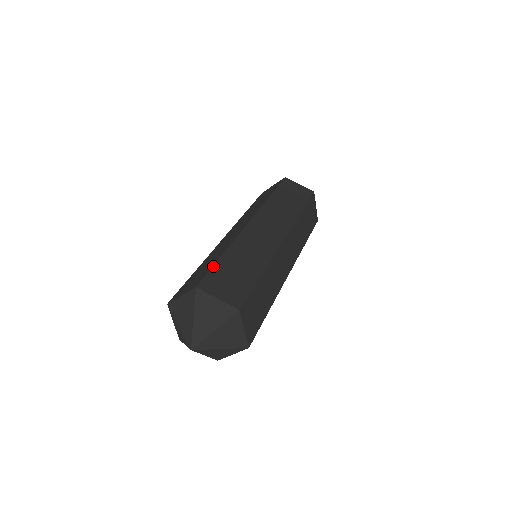
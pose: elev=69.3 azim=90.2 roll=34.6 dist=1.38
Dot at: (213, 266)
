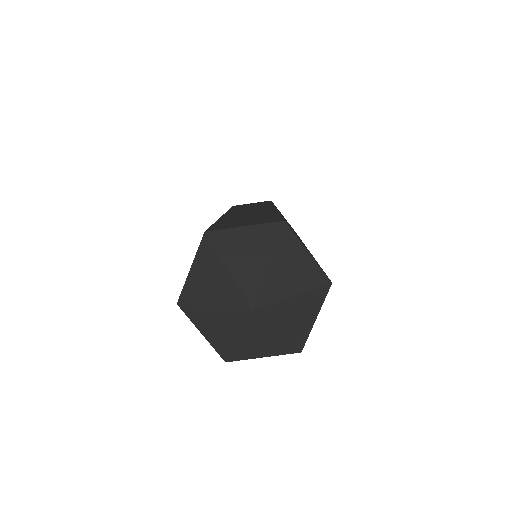
Dot at: occluded
